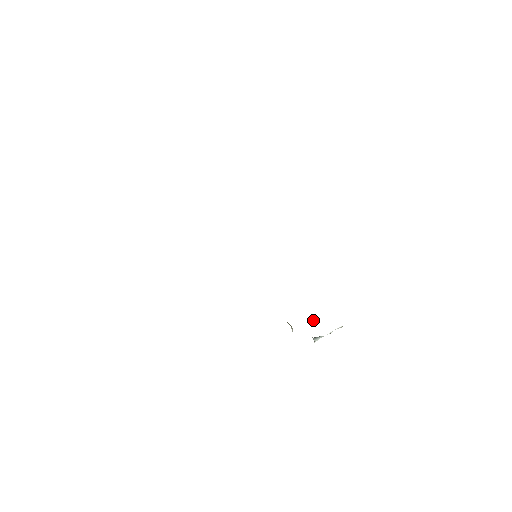
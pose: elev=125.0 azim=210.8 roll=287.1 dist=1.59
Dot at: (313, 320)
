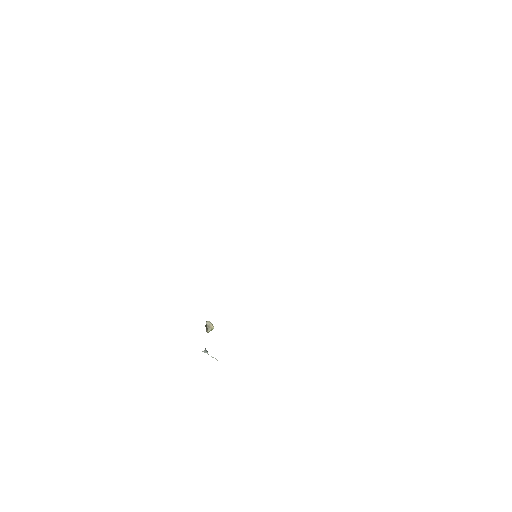
Dot at: (209, 327)
